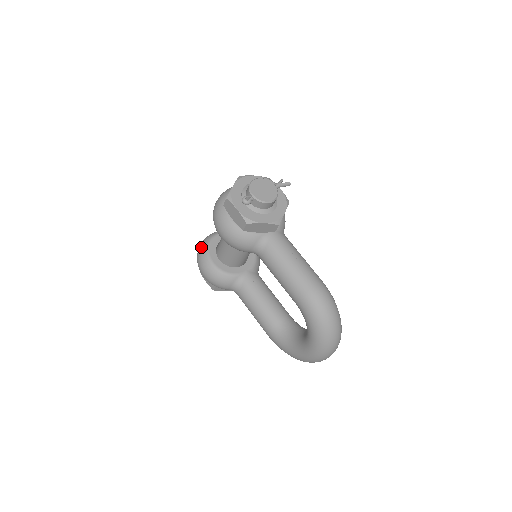
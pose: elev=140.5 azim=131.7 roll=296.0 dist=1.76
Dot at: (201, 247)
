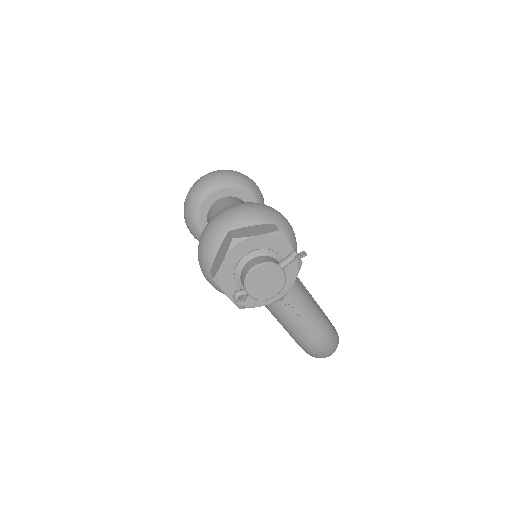
Dot at: (188, 209)
